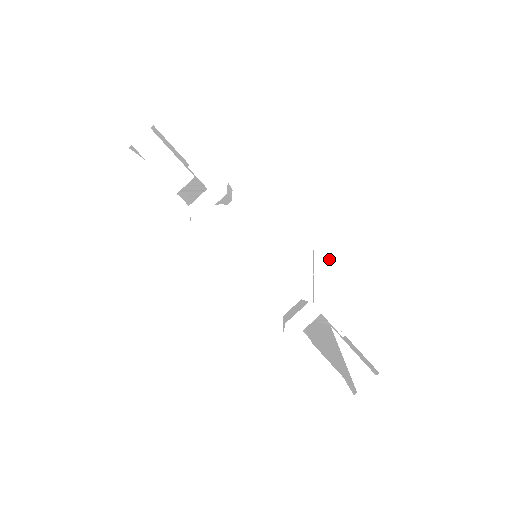
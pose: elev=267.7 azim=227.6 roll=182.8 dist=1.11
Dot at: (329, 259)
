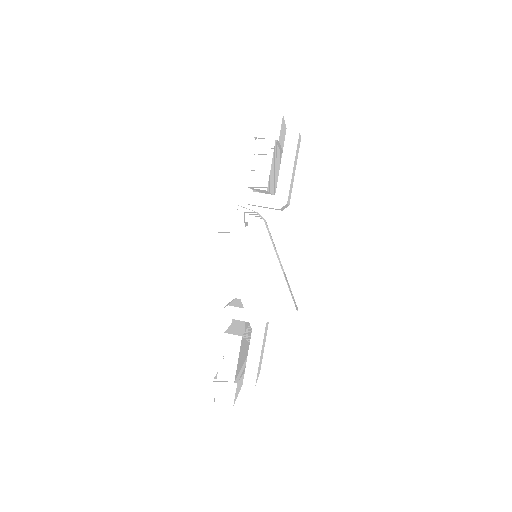
Dot at: (280, 307)
